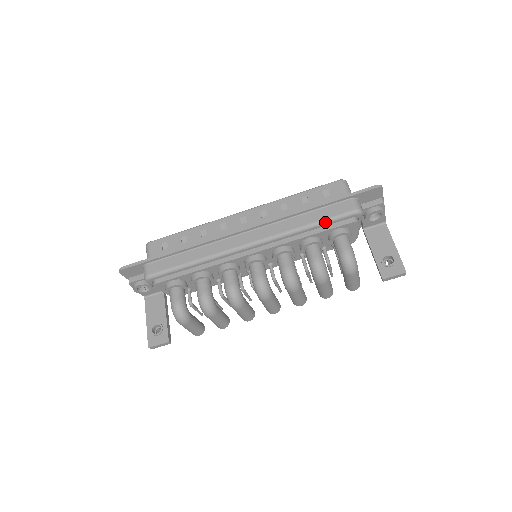
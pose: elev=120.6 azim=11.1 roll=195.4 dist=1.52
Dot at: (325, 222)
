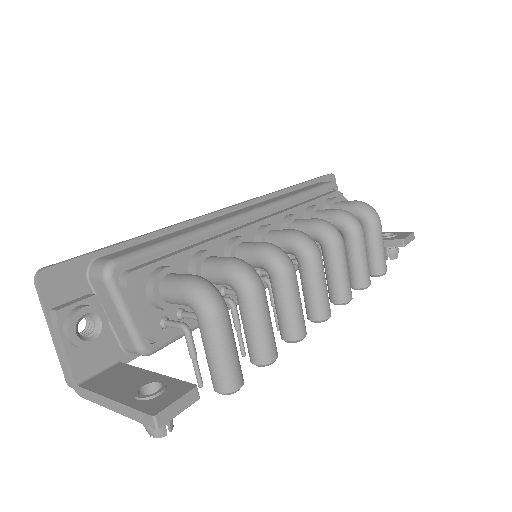
Dot at: (314, 190)
